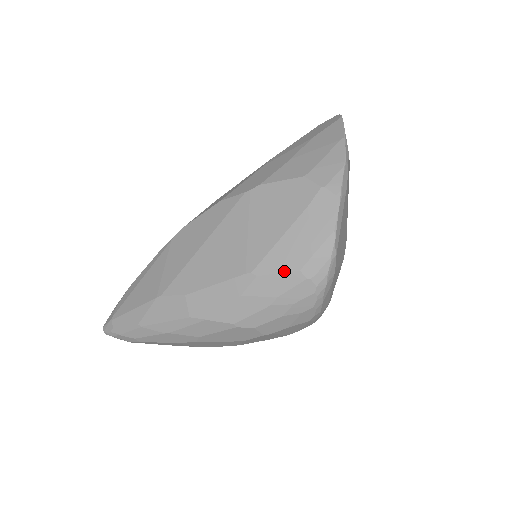
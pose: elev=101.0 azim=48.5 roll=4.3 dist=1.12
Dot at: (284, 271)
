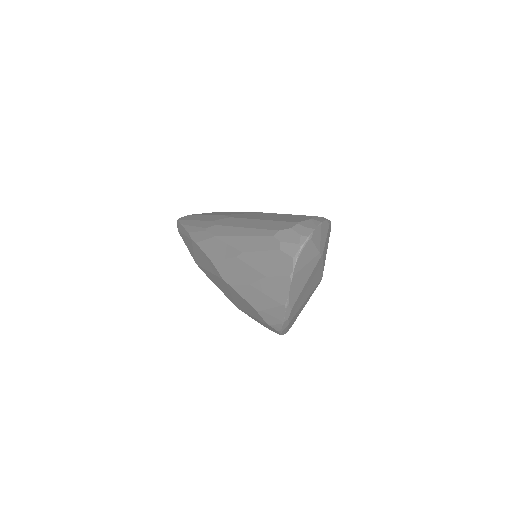
Dot at: occluded
